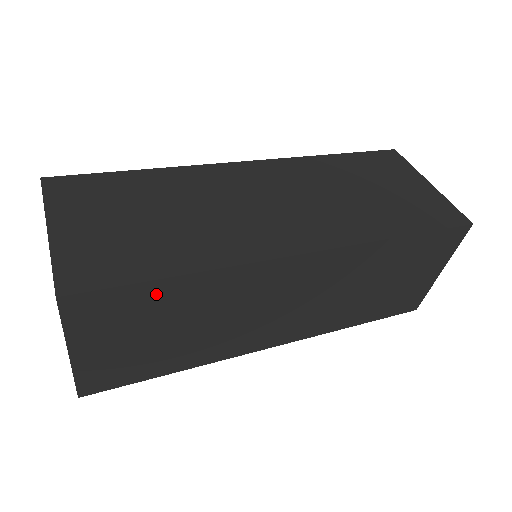
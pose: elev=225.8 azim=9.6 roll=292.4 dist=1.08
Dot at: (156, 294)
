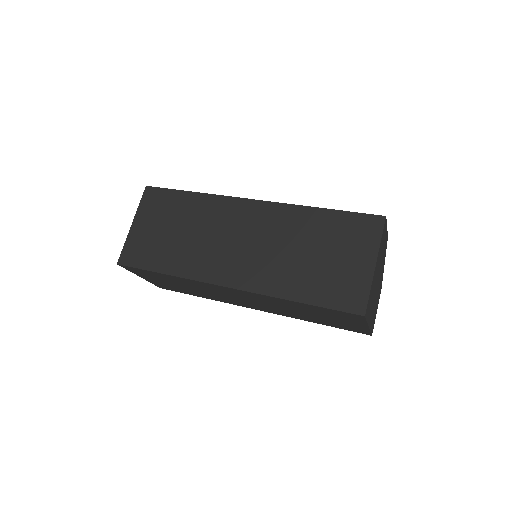
Dot at: (158, 275)
